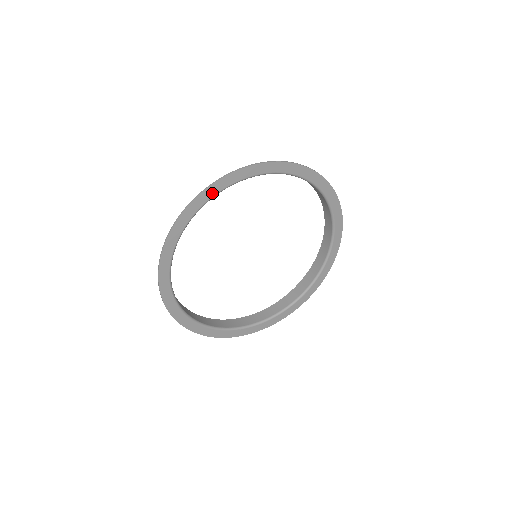
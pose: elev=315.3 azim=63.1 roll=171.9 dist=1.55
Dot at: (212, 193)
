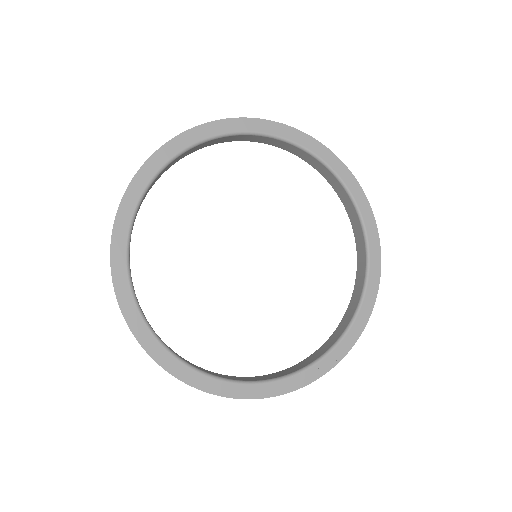
Dot at: (142, 184)
